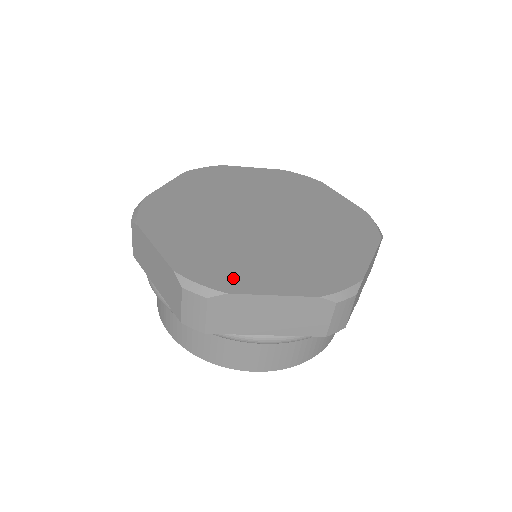
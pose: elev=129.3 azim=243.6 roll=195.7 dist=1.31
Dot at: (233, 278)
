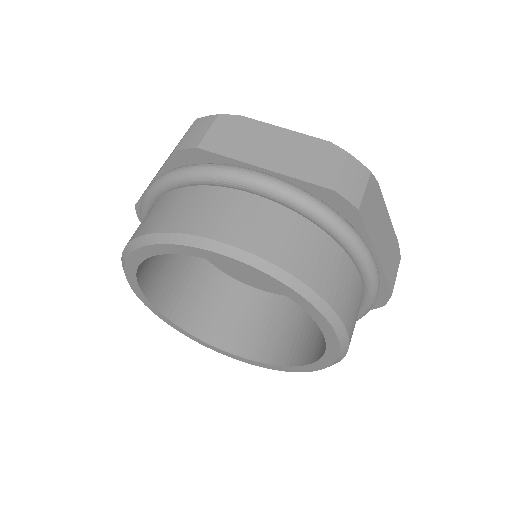
Dot at: occluded
